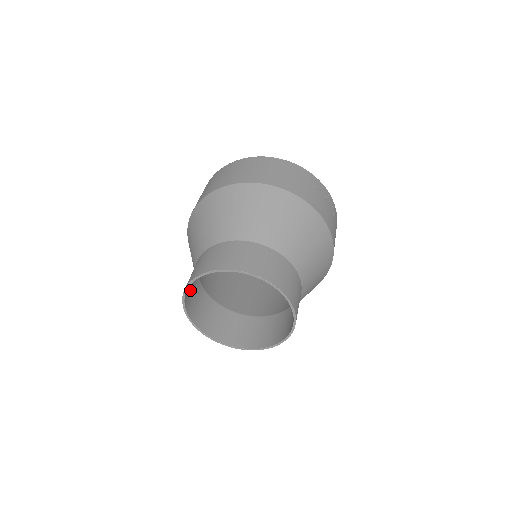
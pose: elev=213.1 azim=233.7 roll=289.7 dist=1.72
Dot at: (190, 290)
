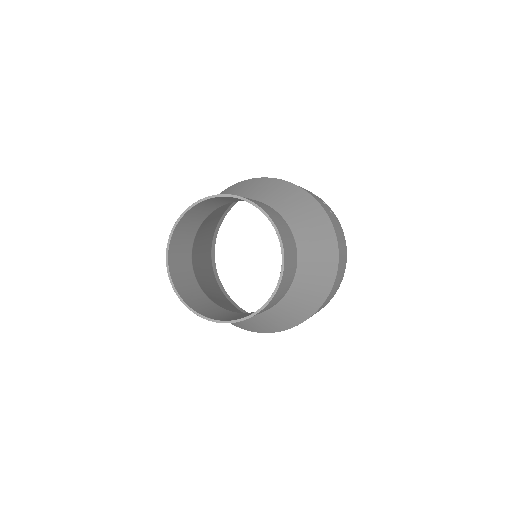
Dot at: (180, 272)
